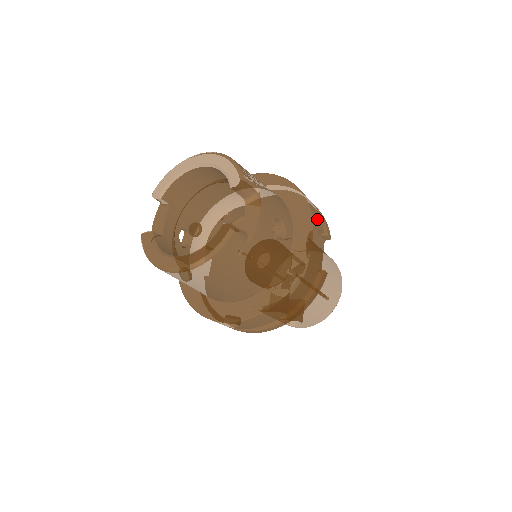
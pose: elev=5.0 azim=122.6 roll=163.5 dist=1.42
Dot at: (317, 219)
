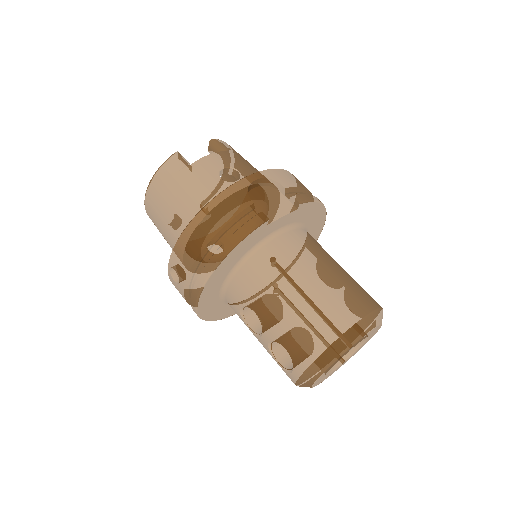
Dot at: (282, 178)
